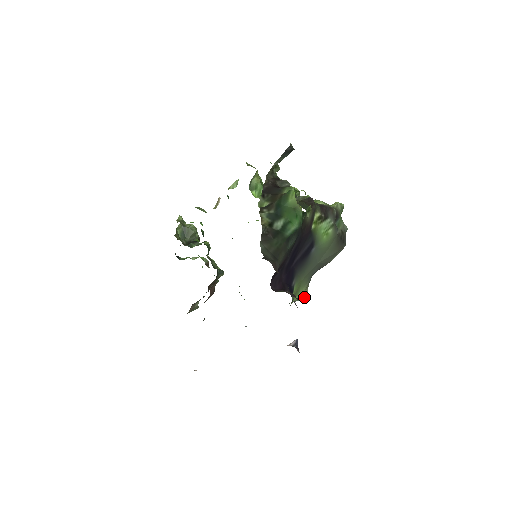
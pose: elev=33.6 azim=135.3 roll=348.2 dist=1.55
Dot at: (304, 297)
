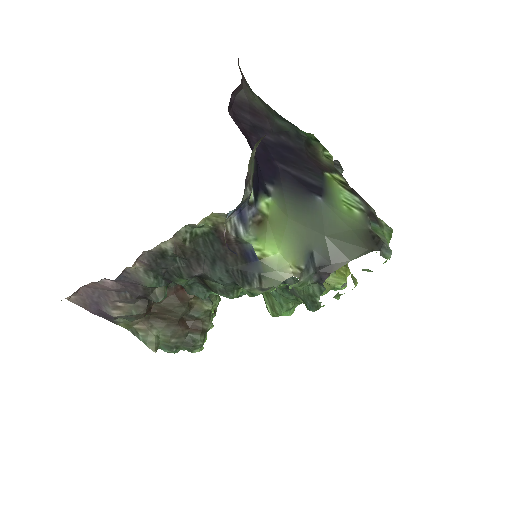
Dot at: (289, 277)
